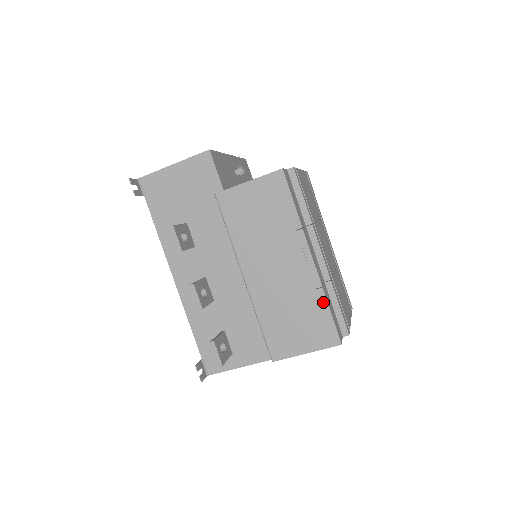
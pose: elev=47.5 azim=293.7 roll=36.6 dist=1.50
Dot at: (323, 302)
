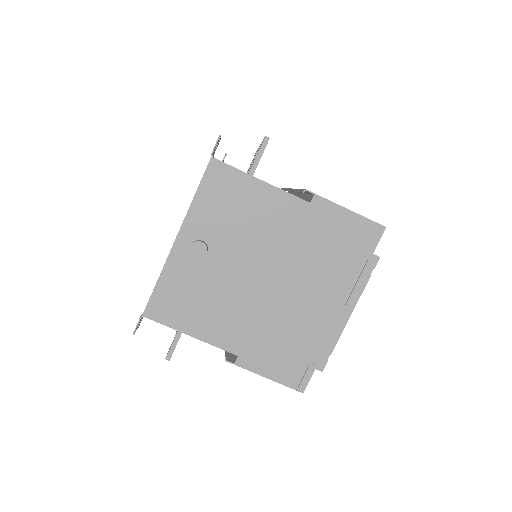
Dot at: occluded
